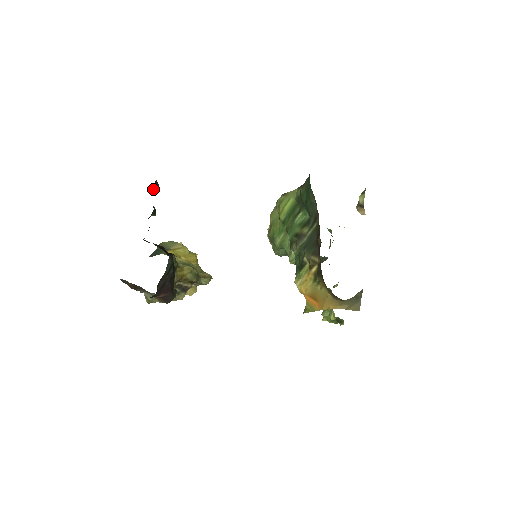
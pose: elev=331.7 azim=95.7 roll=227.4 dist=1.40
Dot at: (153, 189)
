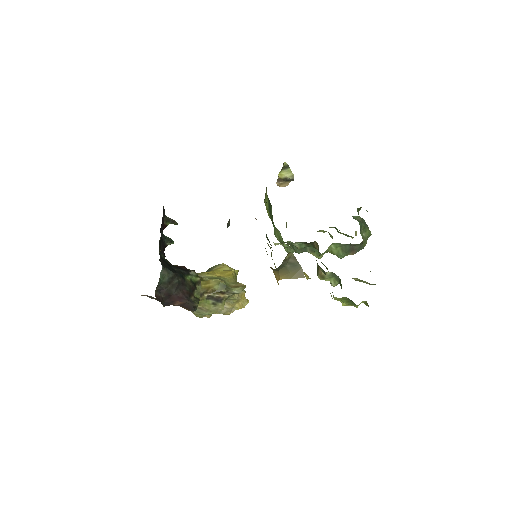
Dot at: (168, 224)
